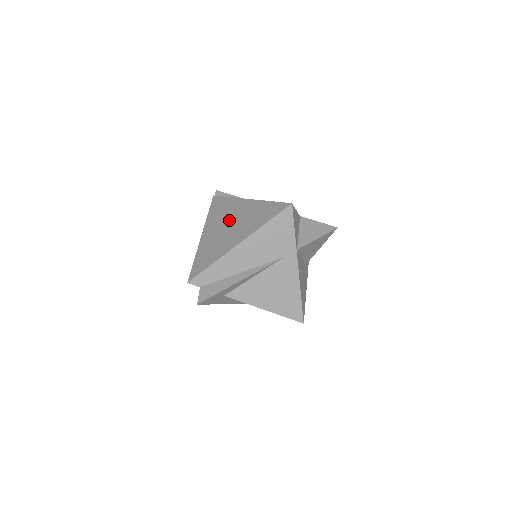
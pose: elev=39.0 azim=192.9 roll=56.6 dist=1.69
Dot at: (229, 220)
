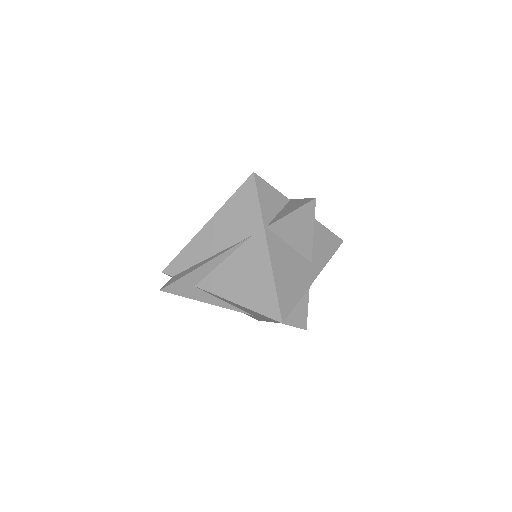
Dot at: occluded
